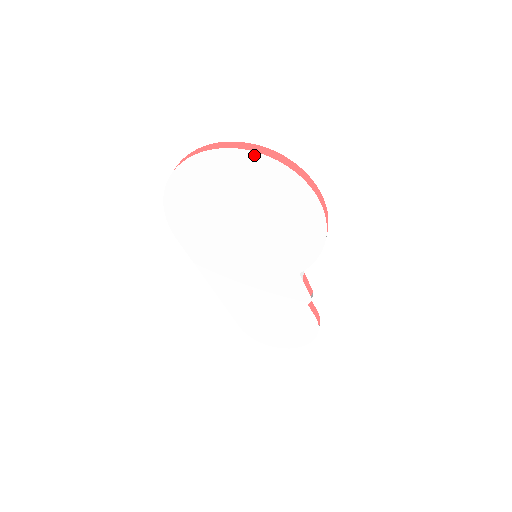
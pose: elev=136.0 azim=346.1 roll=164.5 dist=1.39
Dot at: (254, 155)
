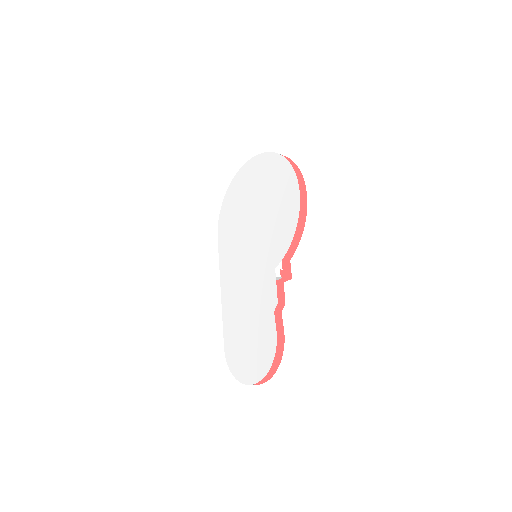
Dot at: (272, 155)
